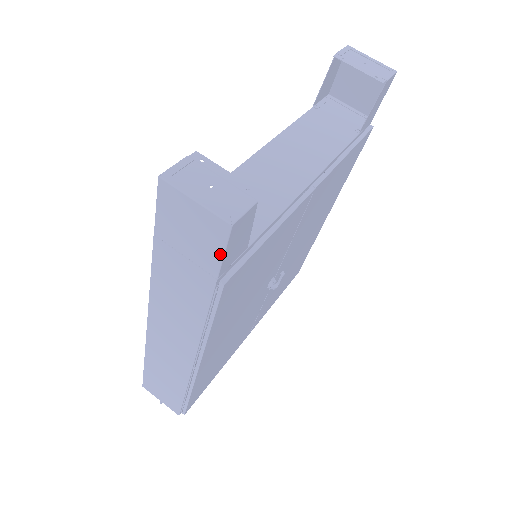
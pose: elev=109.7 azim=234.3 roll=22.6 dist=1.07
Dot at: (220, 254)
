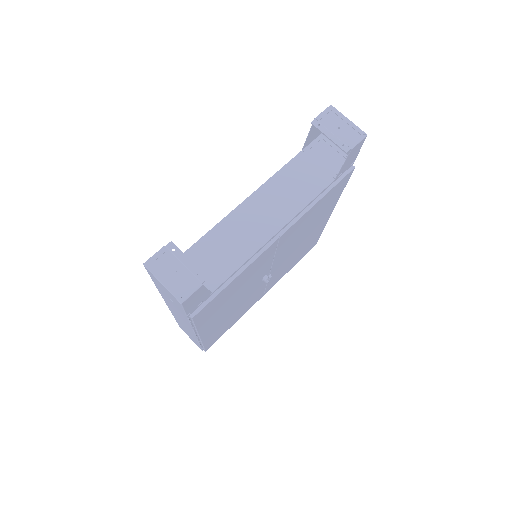
Dot at: (182, 309)
